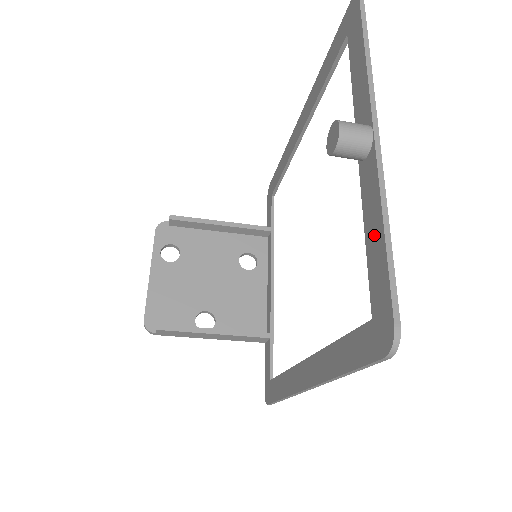
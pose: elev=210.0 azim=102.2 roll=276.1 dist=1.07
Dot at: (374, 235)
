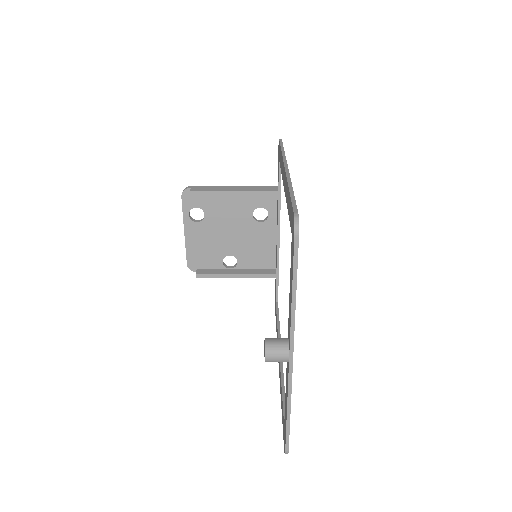
Dot at: (286, 402)
